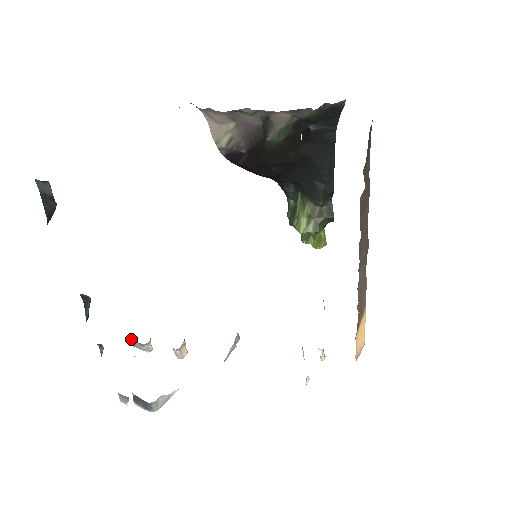
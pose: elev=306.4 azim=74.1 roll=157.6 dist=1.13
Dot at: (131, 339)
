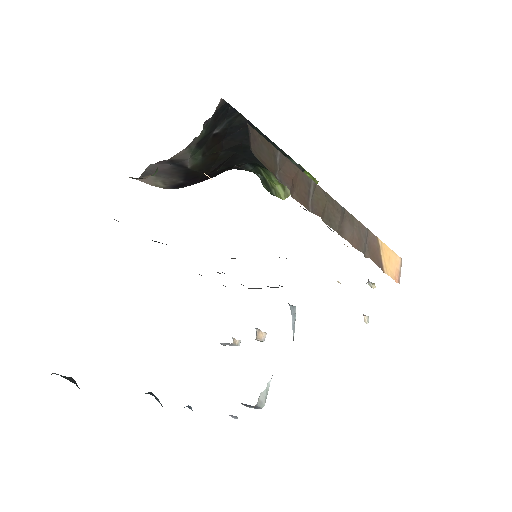
Dot at: (221, 343)
